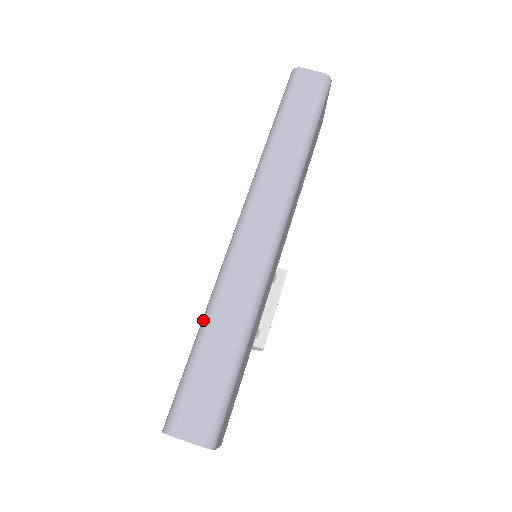
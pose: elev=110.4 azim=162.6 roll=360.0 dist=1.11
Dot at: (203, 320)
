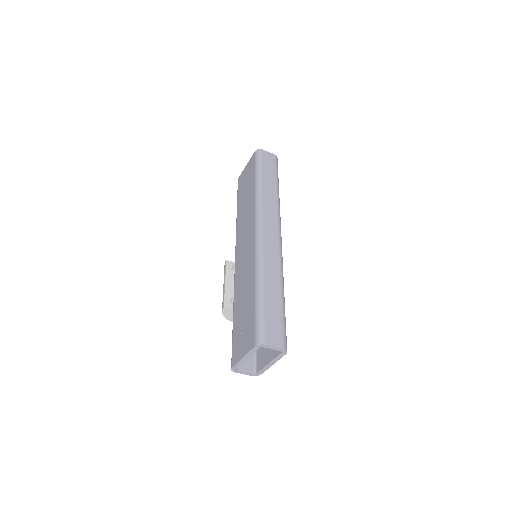
Dot at: (258, 282)
